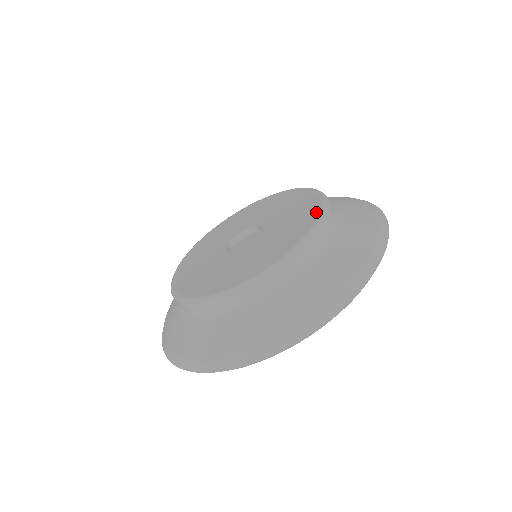
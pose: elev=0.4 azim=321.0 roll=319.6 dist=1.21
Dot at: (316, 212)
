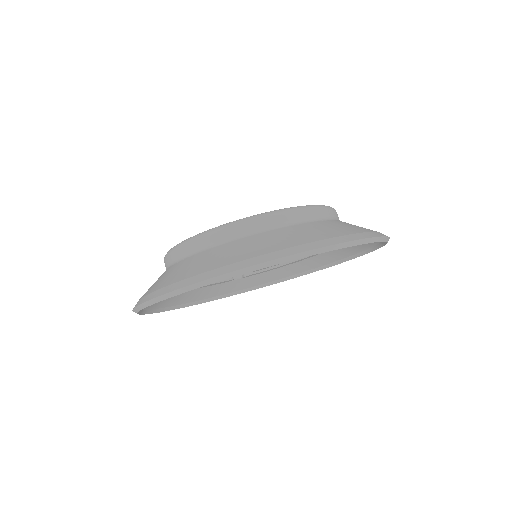
Dot at: occluded
